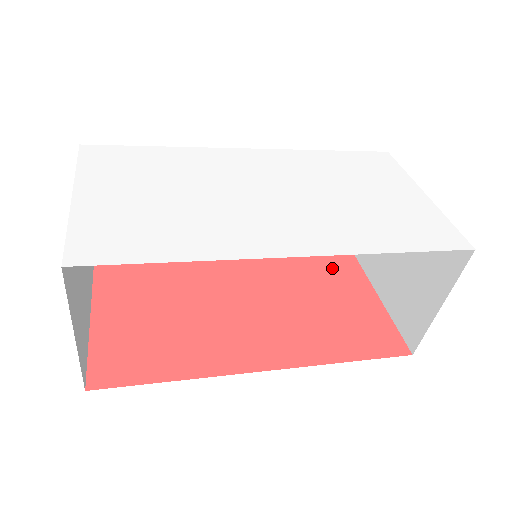
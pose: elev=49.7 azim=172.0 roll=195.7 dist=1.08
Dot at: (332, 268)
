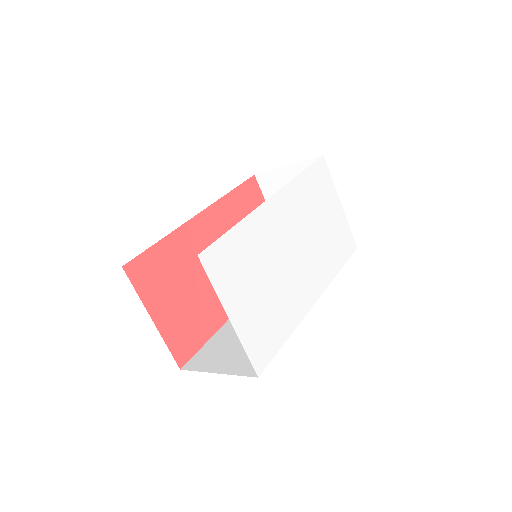
Dot at: (249, 200)
